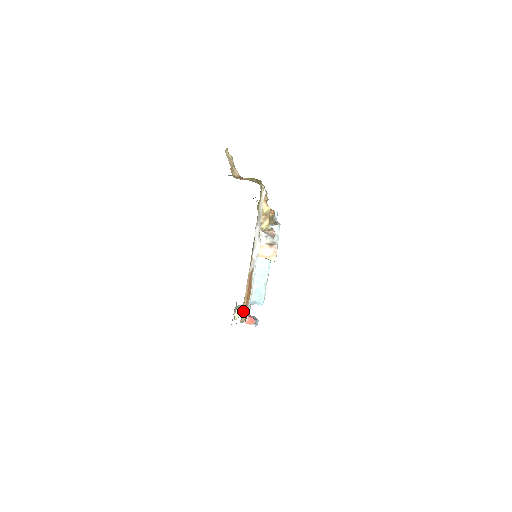
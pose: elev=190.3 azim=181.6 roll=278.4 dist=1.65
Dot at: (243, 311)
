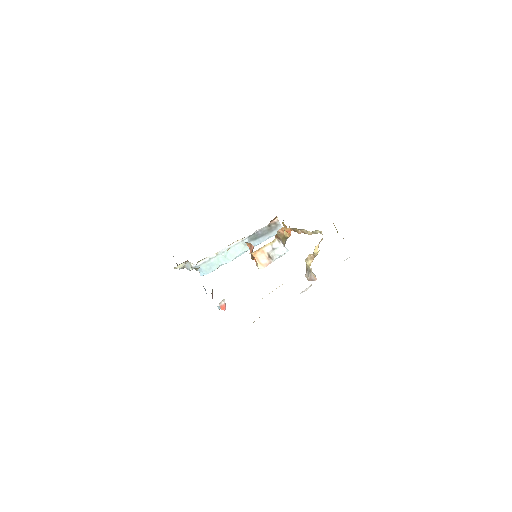
Dot at: occluded
